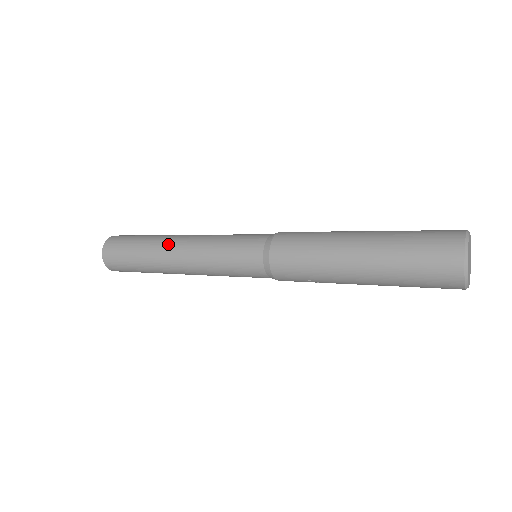
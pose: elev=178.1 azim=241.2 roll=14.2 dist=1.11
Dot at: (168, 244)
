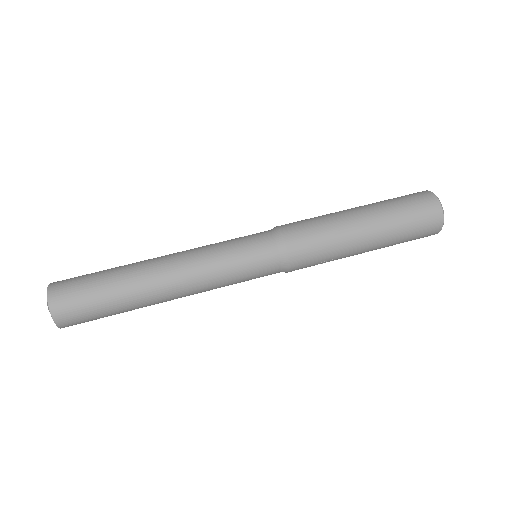
Dot at: (155, 269)
